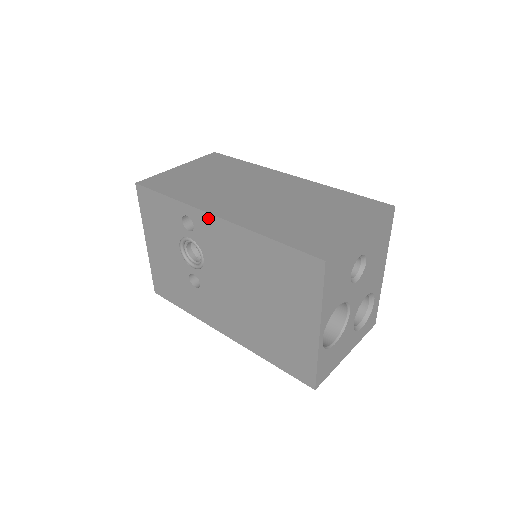
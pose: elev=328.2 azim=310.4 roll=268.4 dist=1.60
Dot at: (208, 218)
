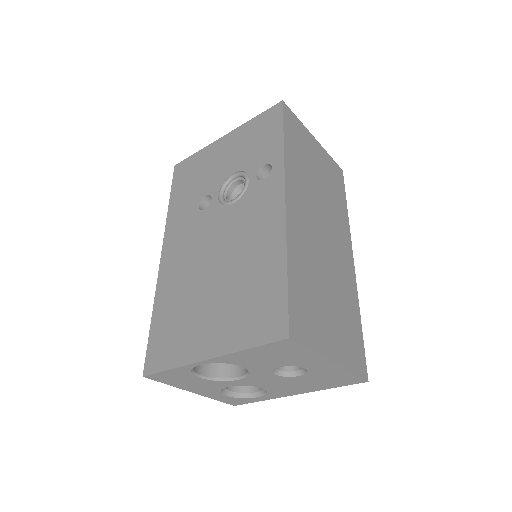
Dot at: (280, 191)
